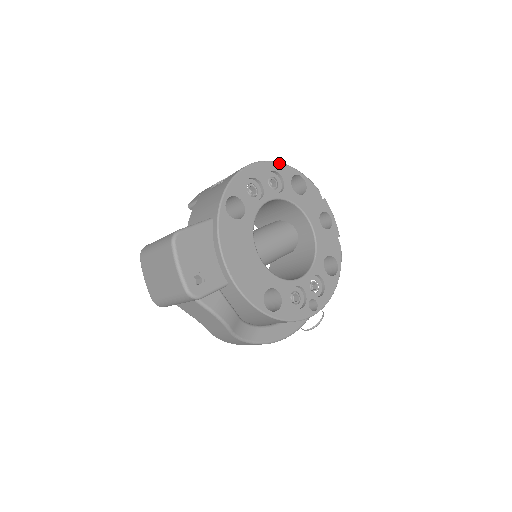
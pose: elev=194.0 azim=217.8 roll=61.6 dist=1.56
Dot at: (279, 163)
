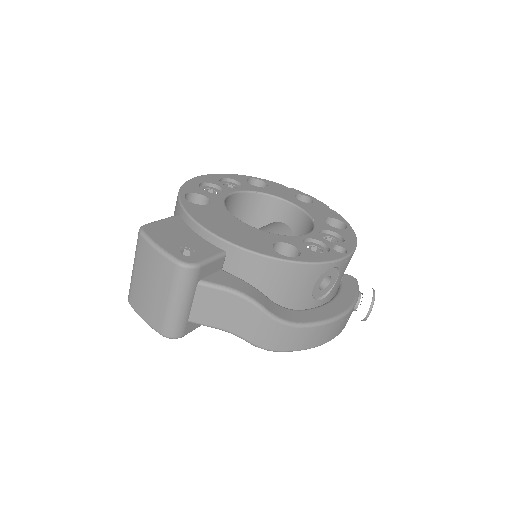
Dot at: (227, 174)
